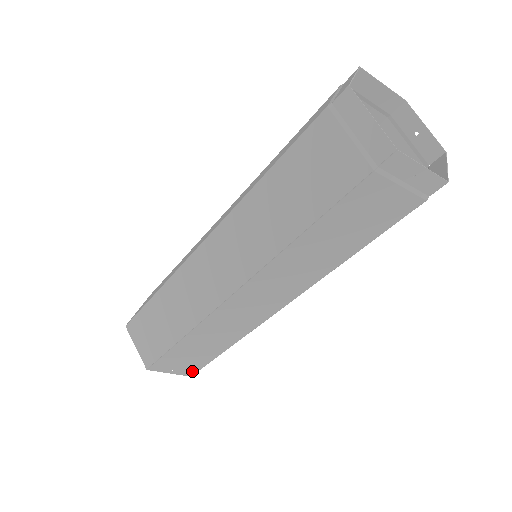
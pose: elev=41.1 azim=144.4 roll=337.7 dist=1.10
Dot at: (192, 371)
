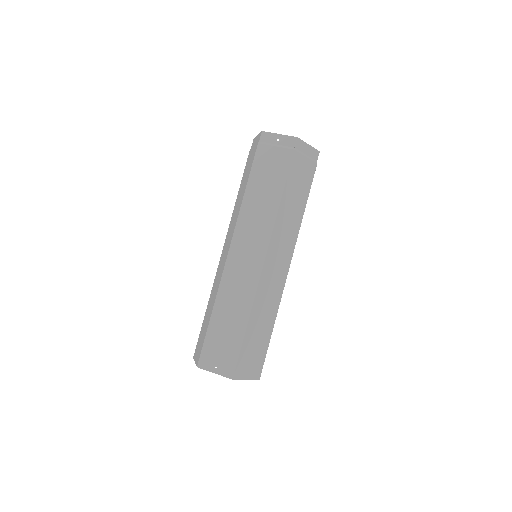
Dot at: (231, 368)
